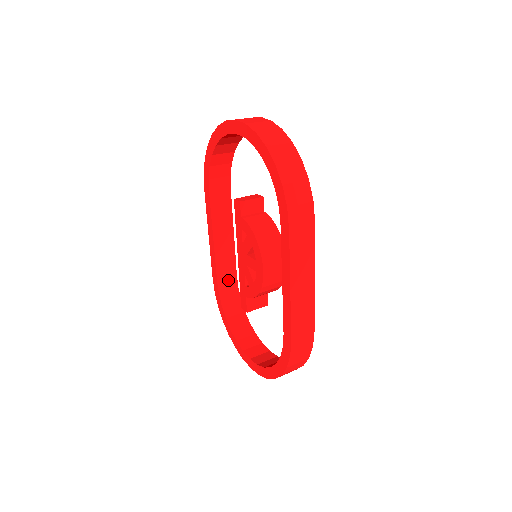
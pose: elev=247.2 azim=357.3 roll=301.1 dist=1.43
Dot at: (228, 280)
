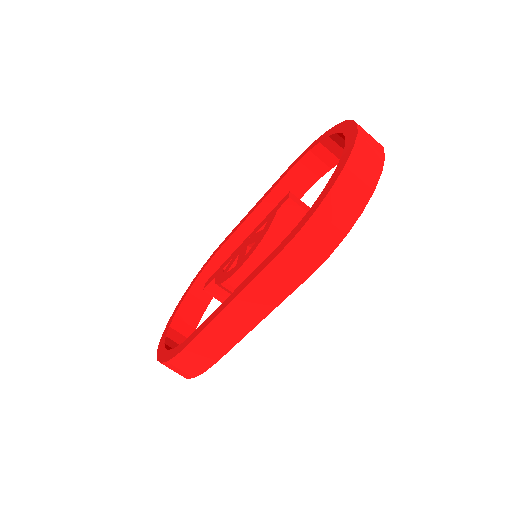
Dot at: occluded
